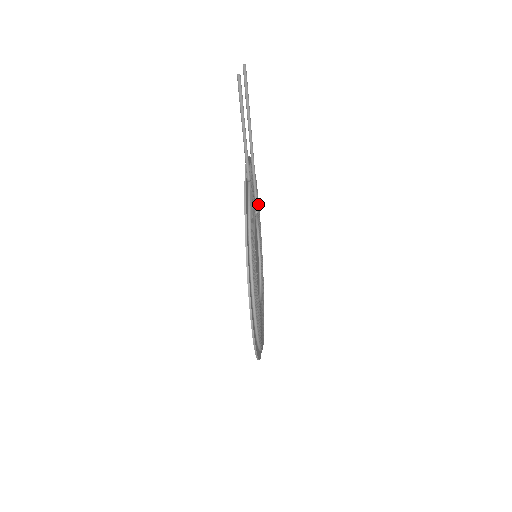
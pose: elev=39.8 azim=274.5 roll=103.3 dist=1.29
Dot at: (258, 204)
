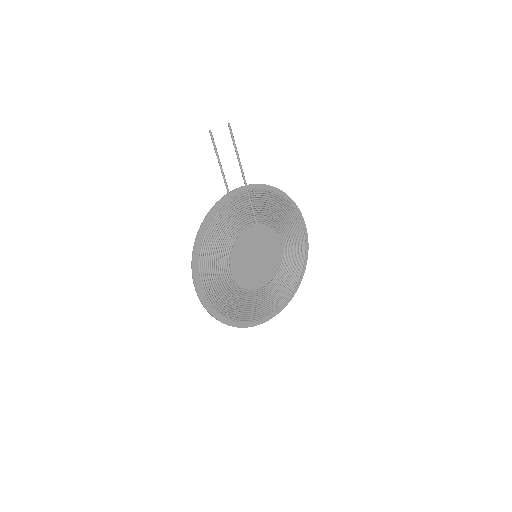
Dot at: (296, 224)
